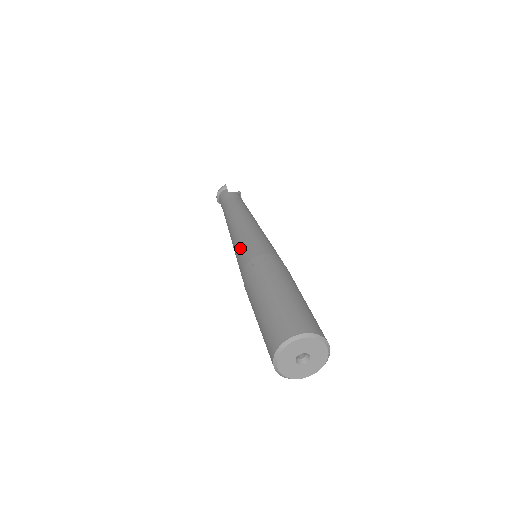
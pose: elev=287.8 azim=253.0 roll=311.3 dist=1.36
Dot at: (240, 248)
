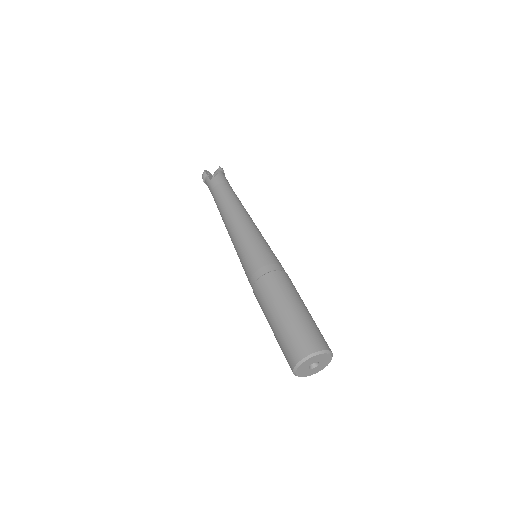
Dot at: (240, 261)
